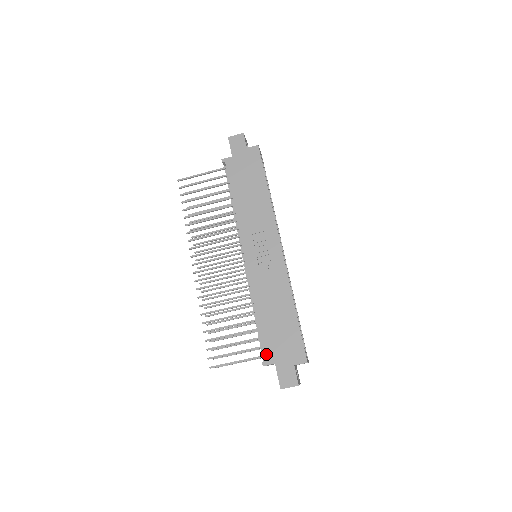
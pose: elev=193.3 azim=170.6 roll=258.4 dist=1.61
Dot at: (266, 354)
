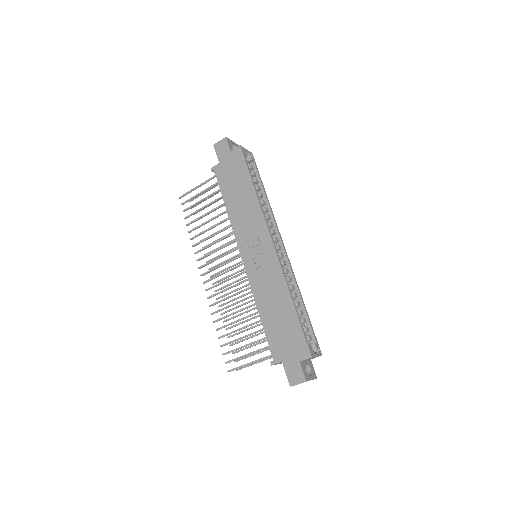
Dot at: (273, 353)
